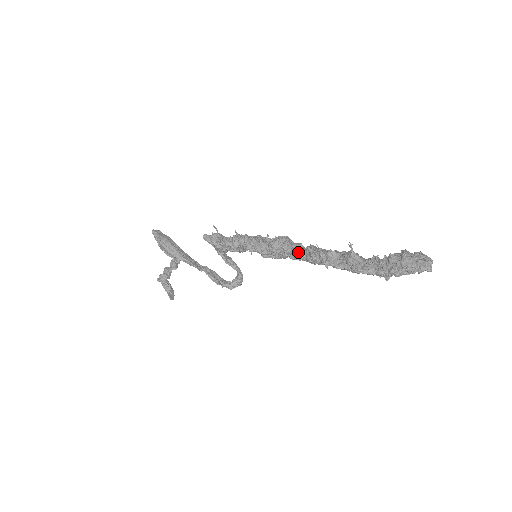
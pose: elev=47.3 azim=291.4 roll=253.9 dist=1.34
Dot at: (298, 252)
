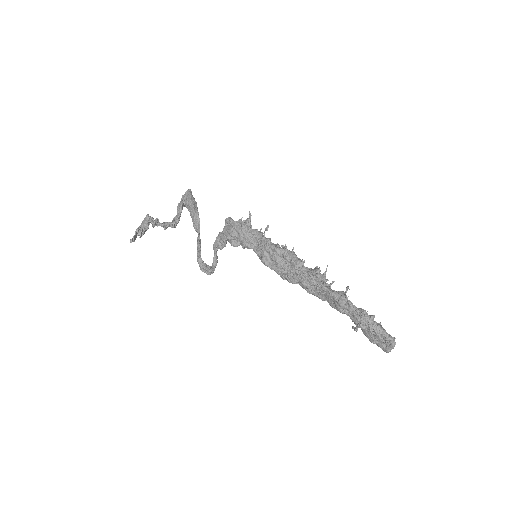
Dot at: (304, 266)
